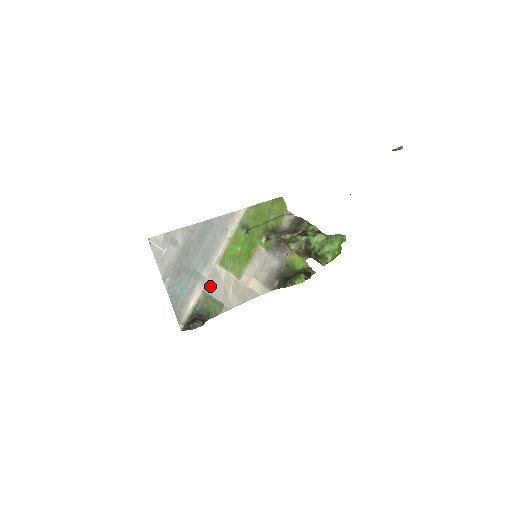
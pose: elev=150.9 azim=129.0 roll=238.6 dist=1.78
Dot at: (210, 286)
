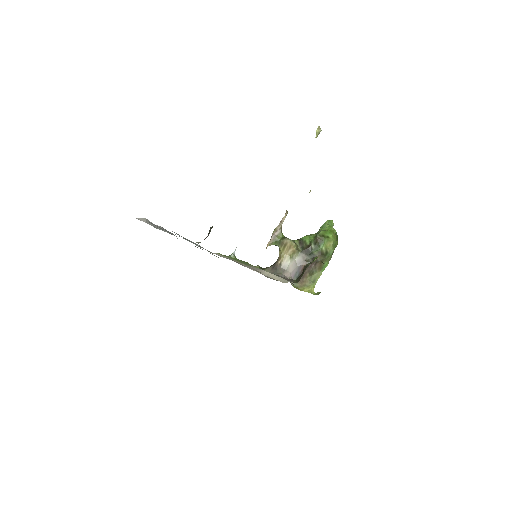
Dot at: occluded
